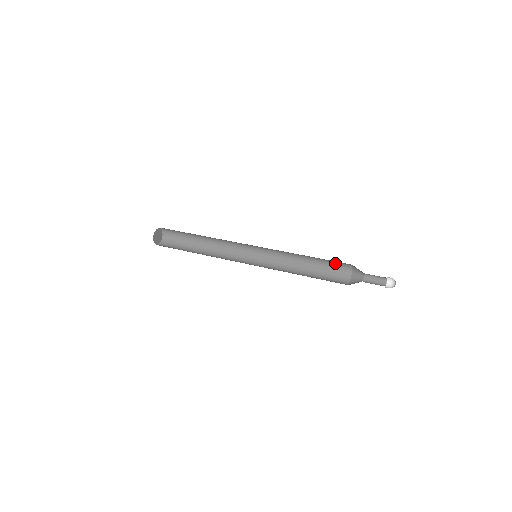
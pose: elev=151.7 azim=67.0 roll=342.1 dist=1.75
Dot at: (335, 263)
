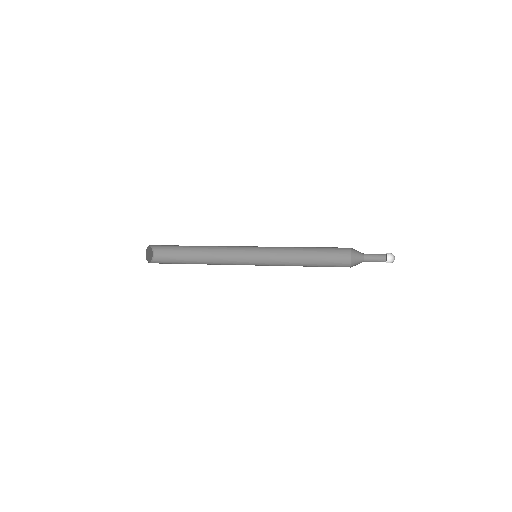
Dot at: (334, 248)
